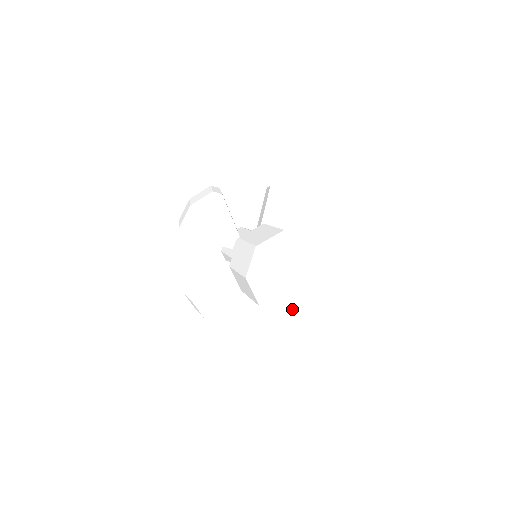
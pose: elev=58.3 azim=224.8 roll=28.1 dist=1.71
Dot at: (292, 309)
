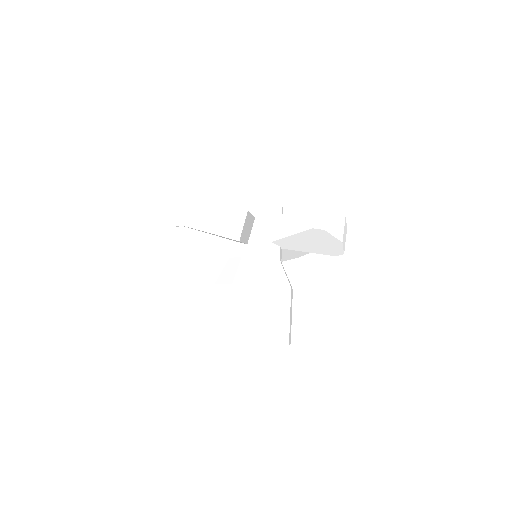
Dot at: occluded
